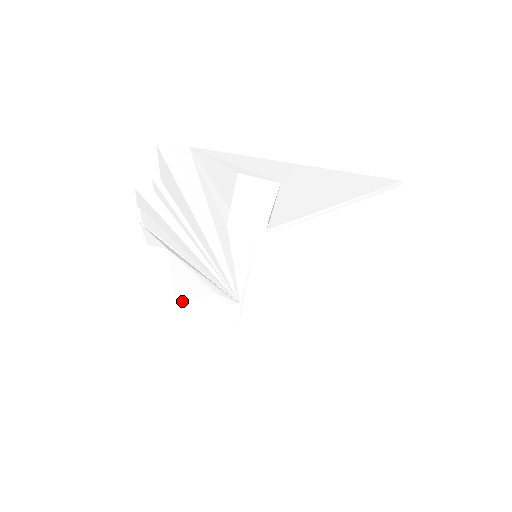
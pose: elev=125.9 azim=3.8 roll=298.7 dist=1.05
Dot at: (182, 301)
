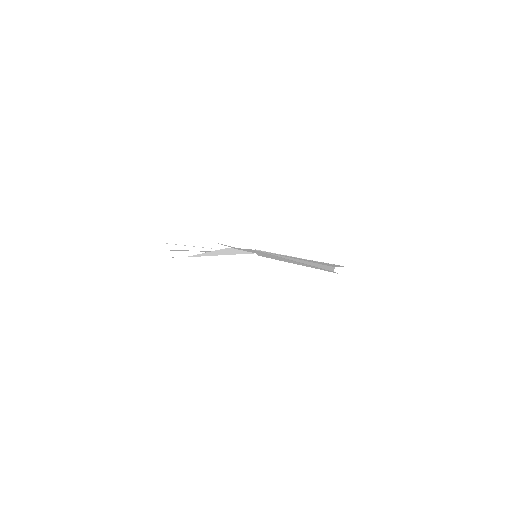
Dot at: occluded
